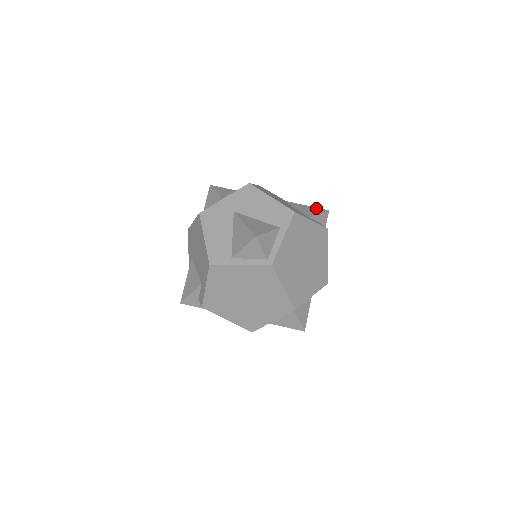
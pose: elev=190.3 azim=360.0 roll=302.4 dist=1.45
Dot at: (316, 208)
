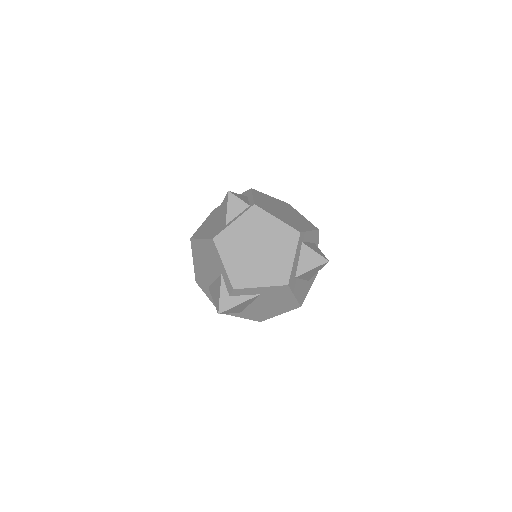
Dot at: occluded
